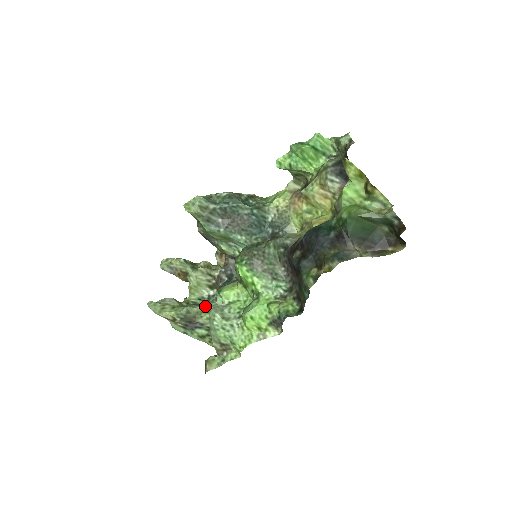
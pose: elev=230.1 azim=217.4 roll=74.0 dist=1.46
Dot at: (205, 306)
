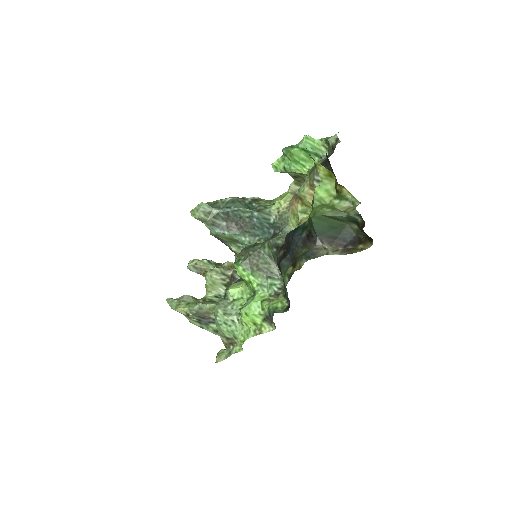
Dot at: occluded
